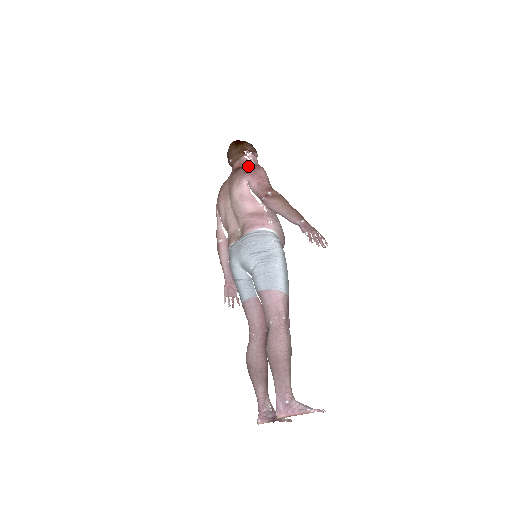
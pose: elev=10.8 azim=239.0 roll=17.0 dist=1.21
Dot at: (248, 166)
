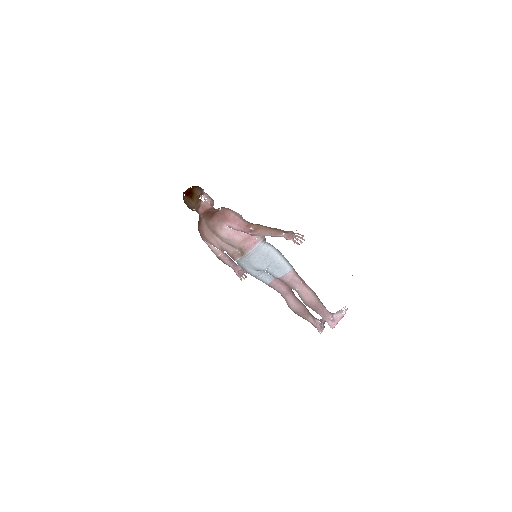
Dot at: (218, 214)
